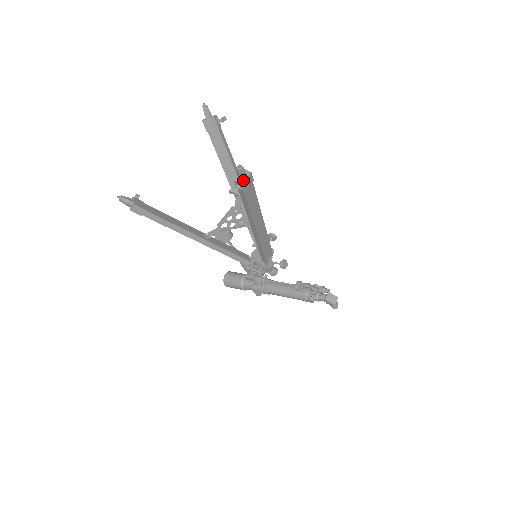
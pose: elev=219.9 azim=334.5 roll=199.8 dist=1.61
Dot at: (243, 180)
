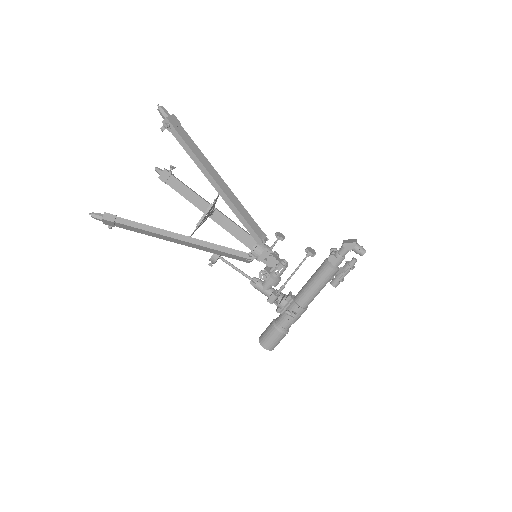
Dot at: (167, 117)
